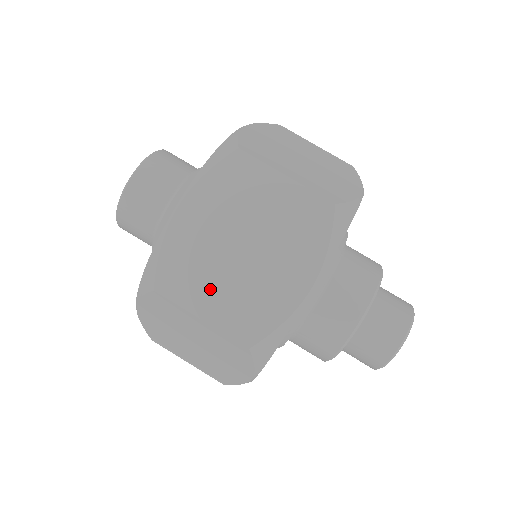
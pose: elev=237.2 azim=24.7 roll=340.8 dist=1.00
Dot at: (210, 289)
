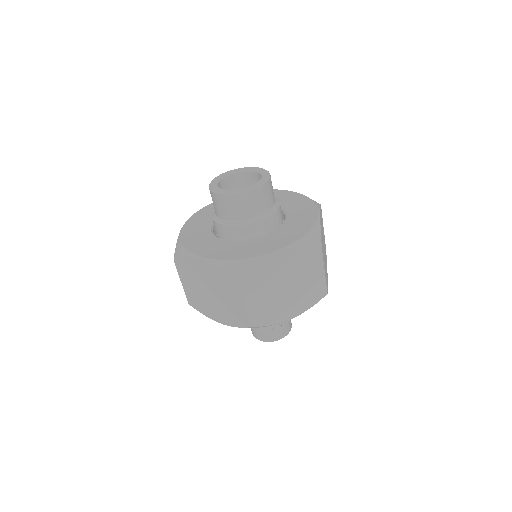
Dot at: (259, 294)
